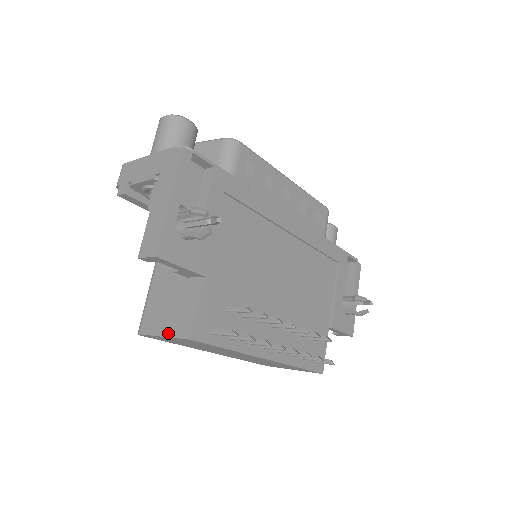
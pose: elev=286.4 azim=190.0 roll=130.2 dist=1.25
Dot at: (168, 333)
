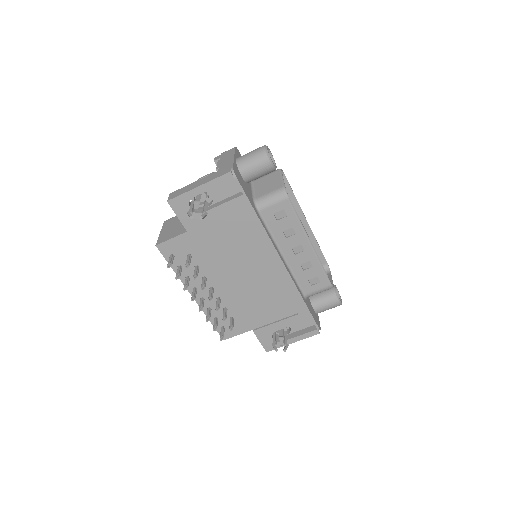
Dot at: (161, 234)
